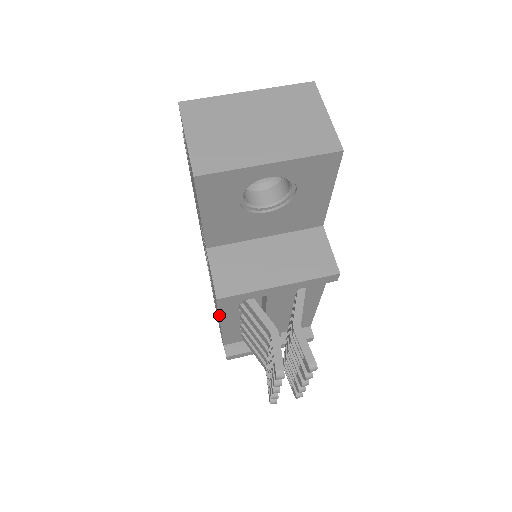
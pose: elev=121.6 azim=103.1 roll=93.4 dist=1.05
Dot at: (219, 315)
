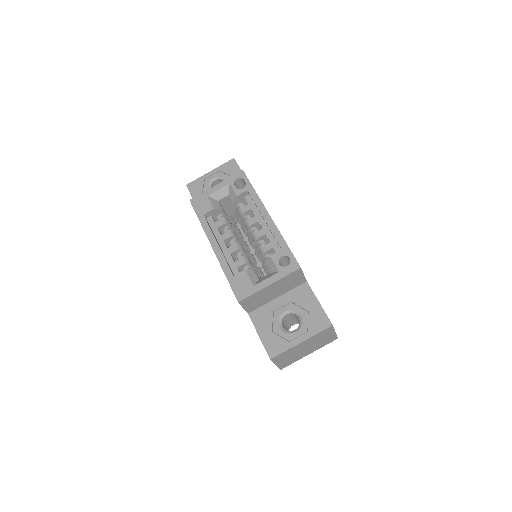
Dot at: occluded
